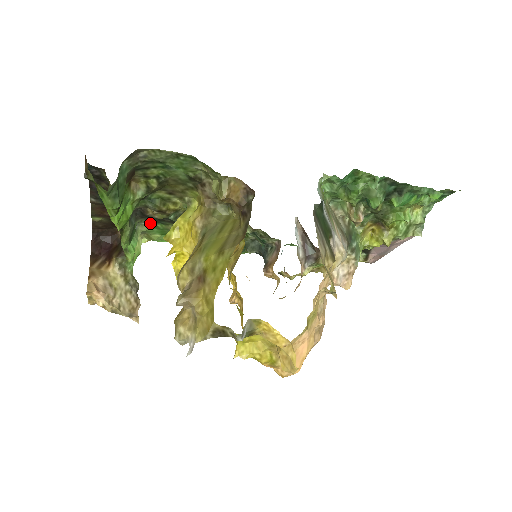
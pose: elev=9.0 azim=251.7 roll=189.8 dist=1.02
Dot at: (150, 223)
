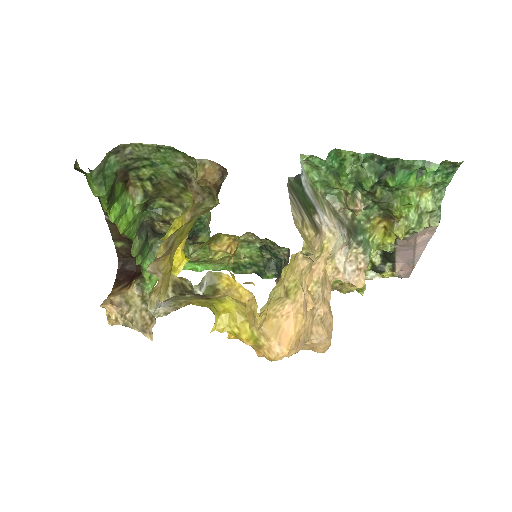
Dot at: occluded
